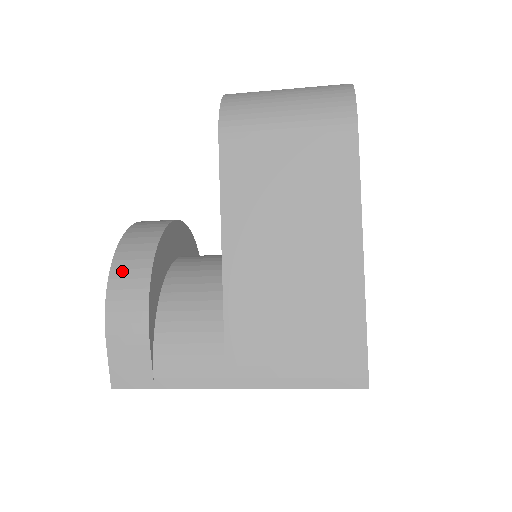
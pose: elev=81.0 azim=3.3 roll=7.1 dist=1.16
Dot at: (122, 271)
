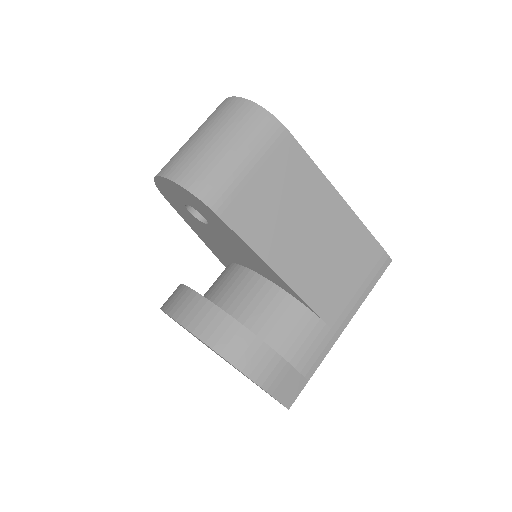
Dot at: (235, 353)
